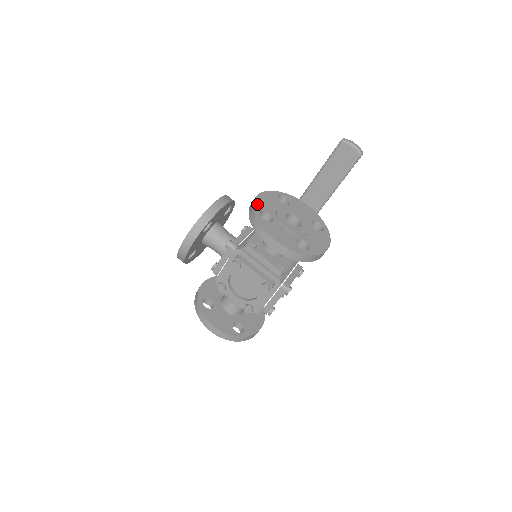
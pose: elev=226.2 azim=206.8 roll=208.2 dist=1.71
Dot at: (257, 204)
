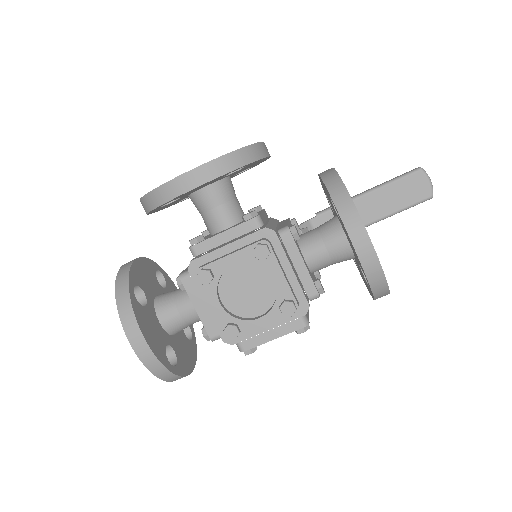
Dot at: occluded
